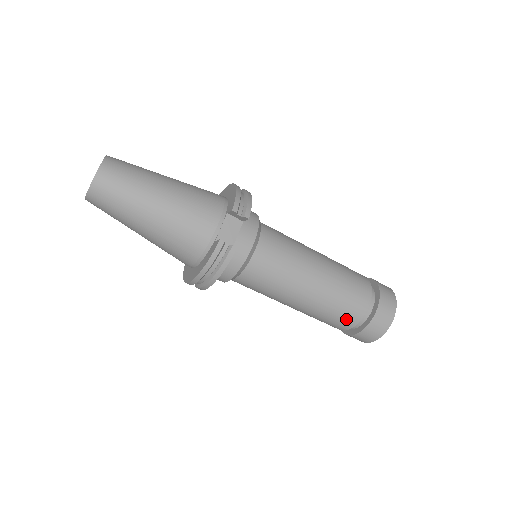
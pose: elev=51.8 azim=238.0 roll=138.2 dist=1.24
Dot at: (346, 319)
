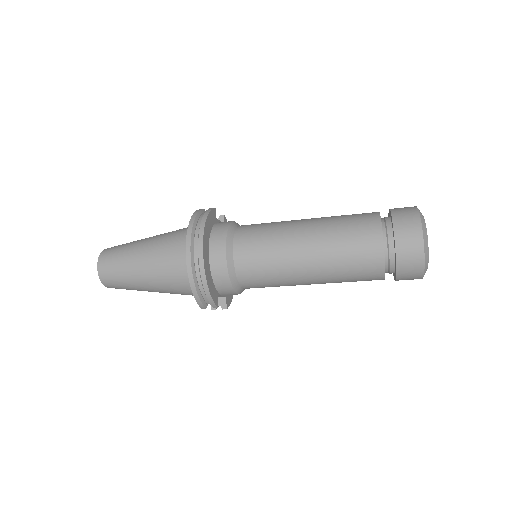
Dot at: occluded
